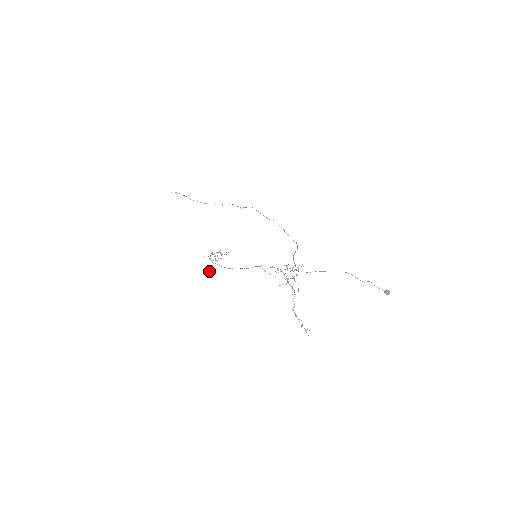
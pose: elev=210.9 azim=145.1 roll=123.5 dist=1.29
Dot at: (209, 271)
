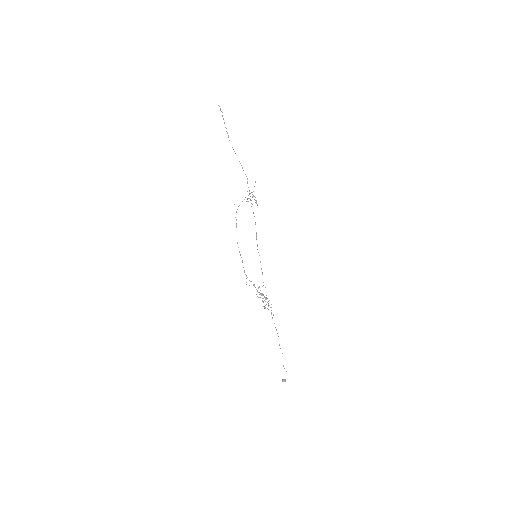
Dot at: occluded
